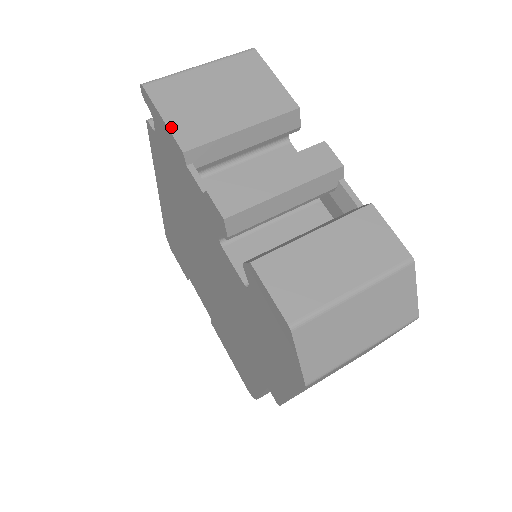
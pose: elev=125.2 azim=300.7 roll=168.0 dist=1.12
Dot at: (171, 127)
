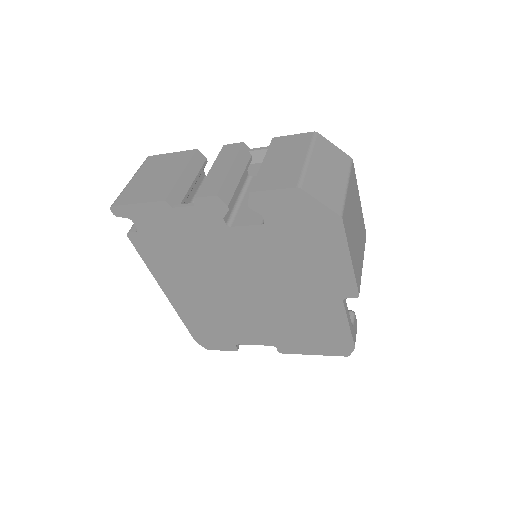
Dot at: (146, 201)
